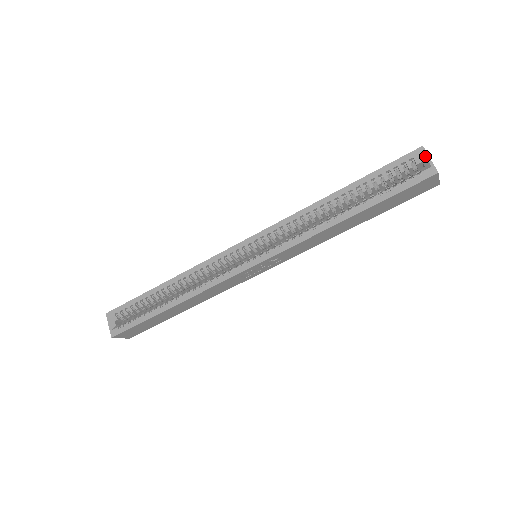
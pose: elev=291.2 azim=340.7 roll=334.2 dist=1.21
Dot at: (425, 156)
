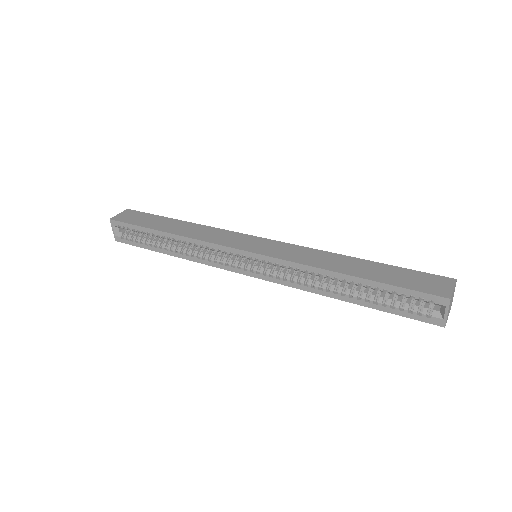
Dot at: (445, 308)
